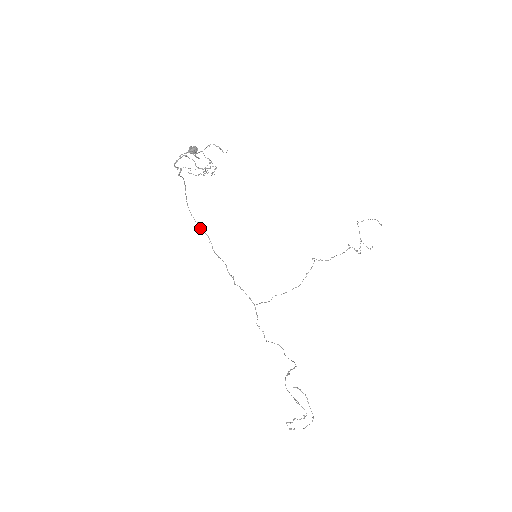
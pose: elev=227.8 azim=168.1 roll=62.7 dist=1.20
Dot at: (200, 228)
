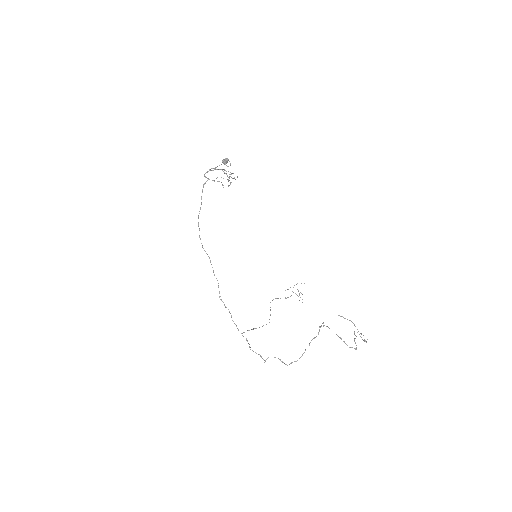
Dot at: occluded
